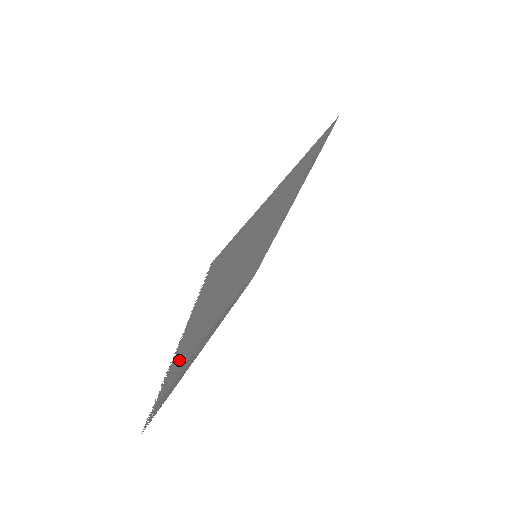
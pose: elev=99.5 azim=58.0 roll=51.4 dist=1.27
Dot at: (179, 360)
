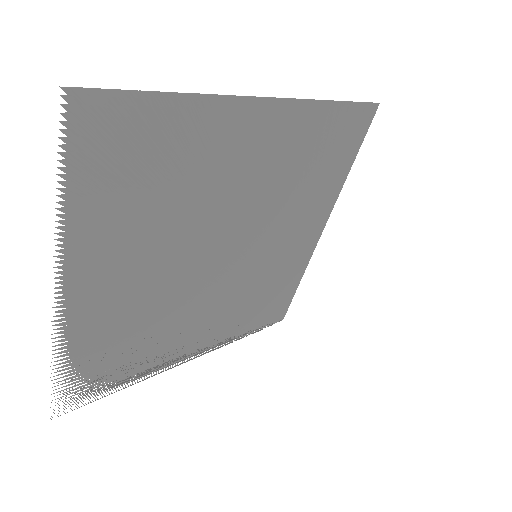
Dot at: (91, 308)
